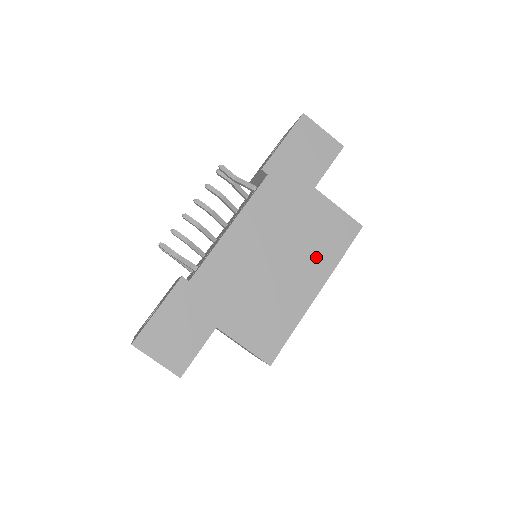
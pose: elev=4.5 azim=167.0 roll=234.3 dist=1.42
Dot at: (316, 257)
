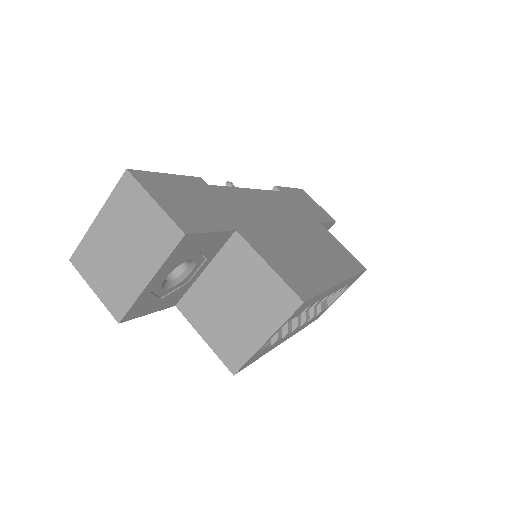
Dot at: (332, 258)
